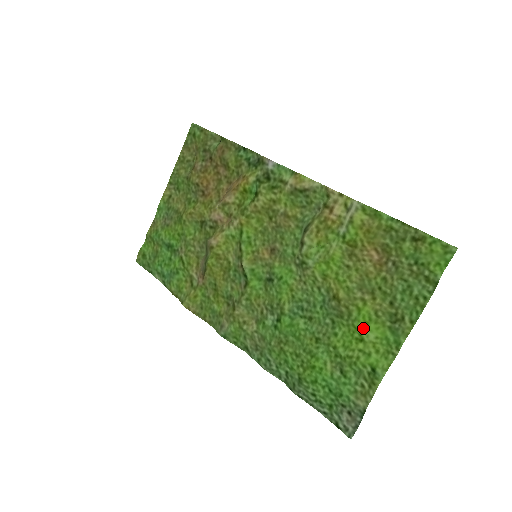
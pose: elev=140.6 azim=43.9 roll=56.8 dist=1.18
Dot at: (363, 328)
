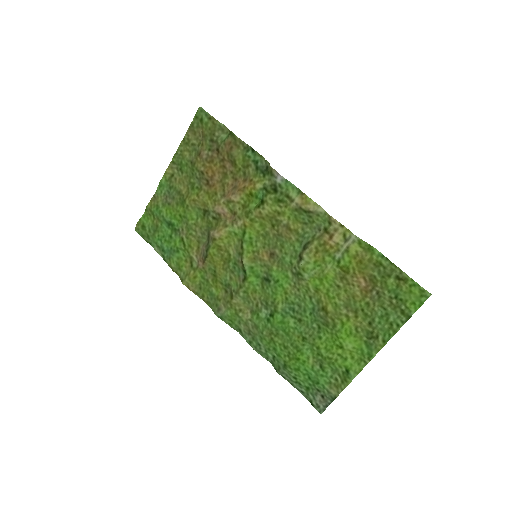
Dot at: (344, 339)
